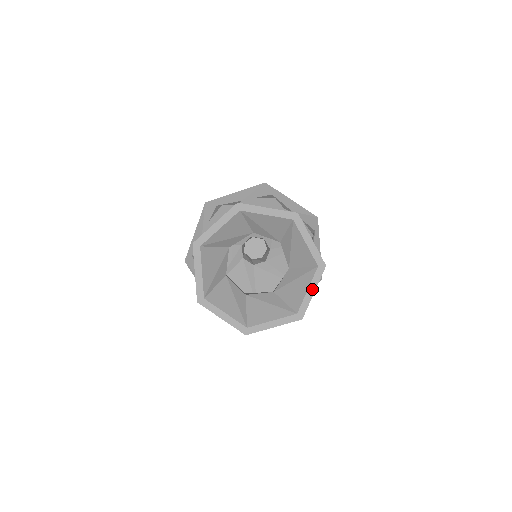
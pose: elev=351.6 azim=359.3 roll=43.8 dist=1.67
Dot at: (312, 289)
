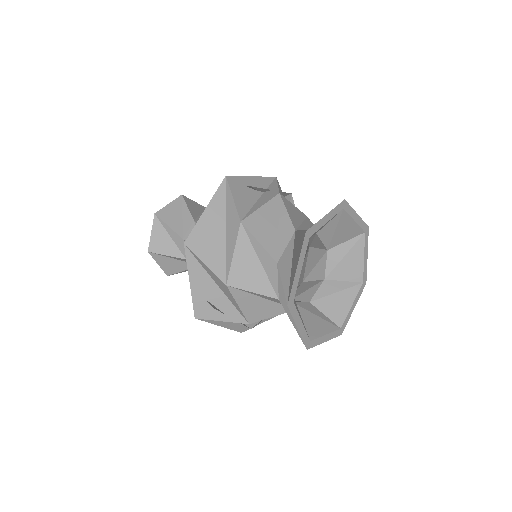
Dot at: (366, 254)
